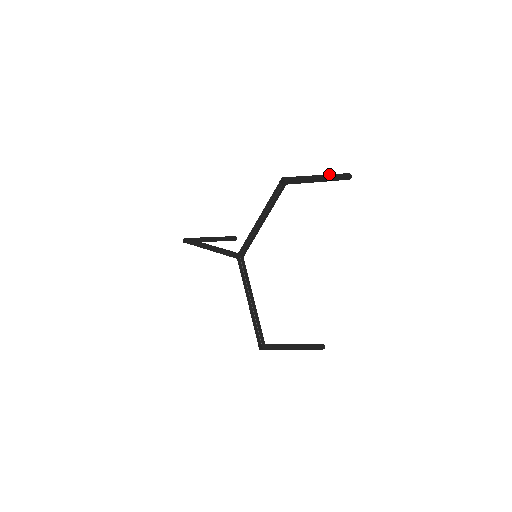
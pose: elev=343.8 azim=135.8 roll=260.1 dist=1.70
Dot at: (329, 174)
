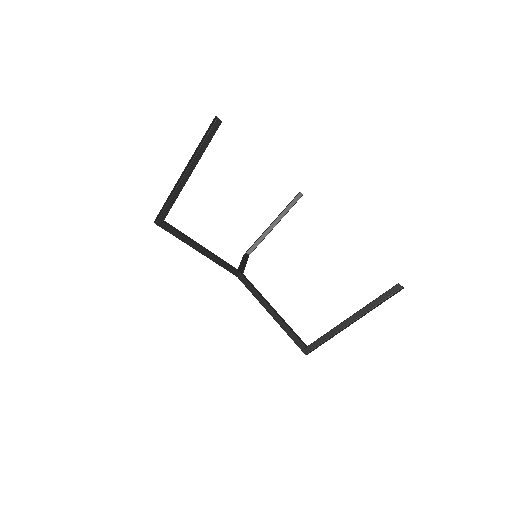
Dot at: (194, 152)
